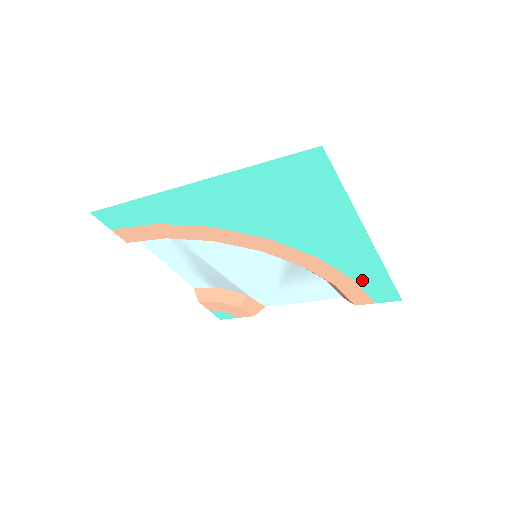
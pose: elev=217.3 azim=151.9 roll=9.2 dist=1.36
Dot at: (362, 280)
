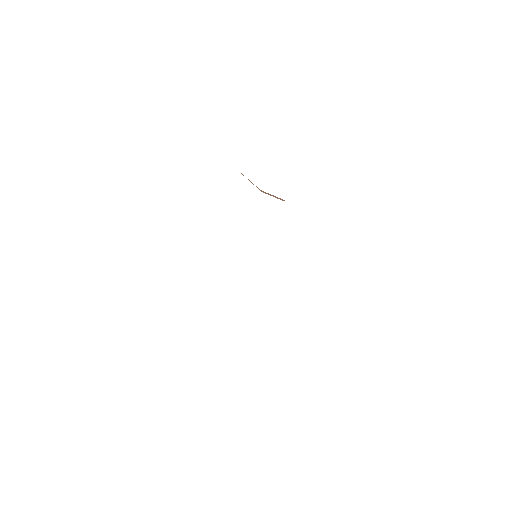
Dot at: occluded
